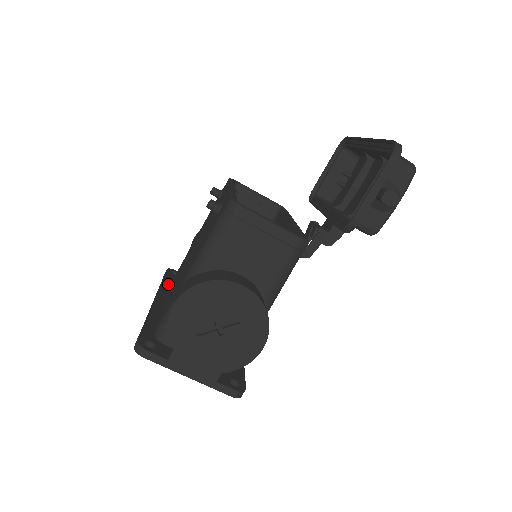
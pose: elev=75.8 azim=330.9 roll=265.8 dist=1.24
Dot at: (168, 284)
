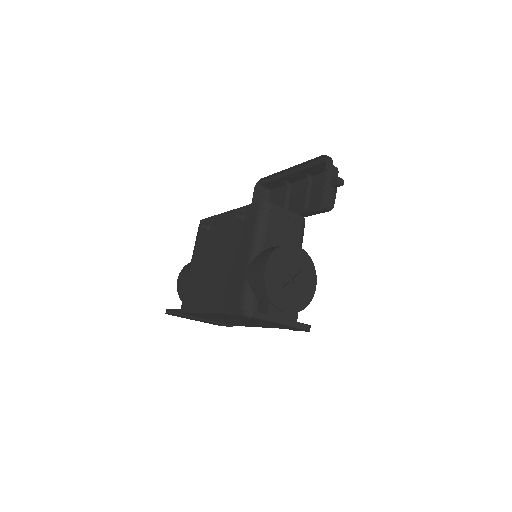
Dot at: occluded
